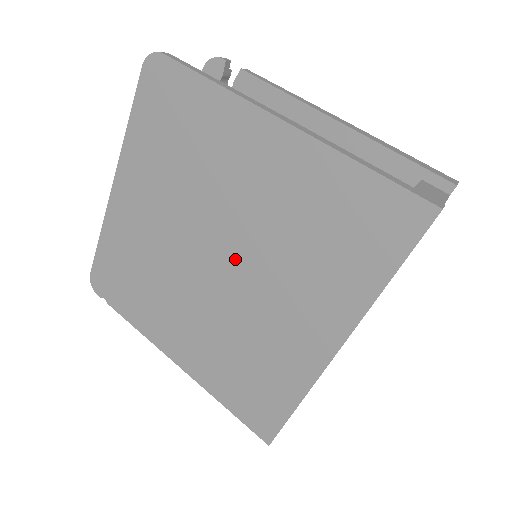
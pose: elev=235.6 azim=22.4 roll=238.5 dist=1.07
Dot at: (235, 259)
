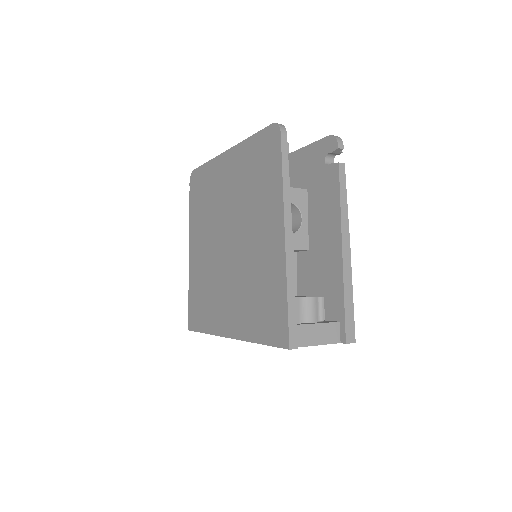
Dot at: (233, 253)
